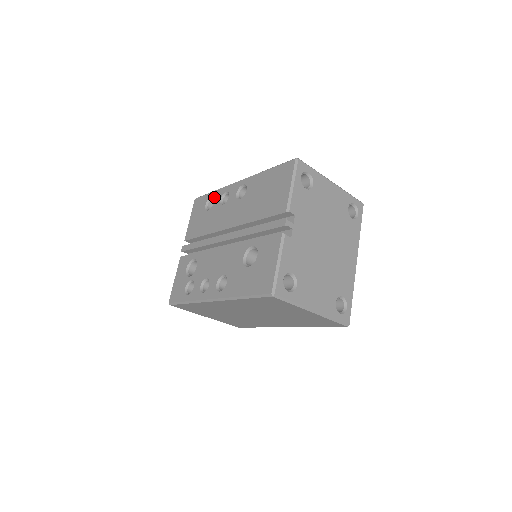
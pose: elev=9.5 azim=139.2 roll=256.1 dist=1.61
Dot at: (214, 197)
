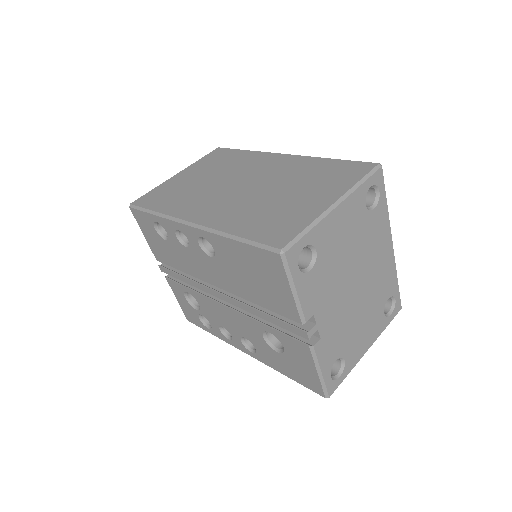
Dot at: (162, 226)
